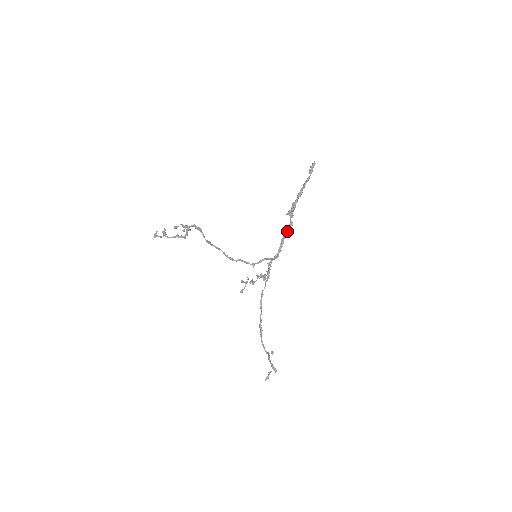
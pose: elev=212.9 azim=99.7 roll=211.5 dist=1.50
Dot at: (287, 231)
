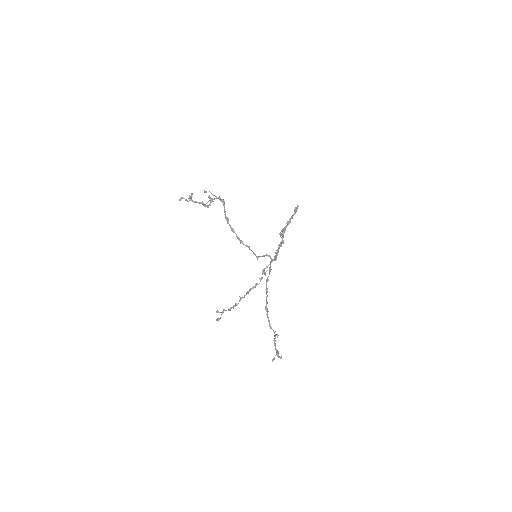
Dot at: (280, 245)
